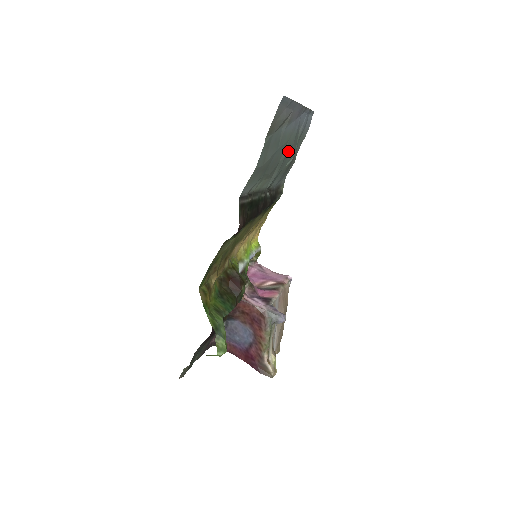
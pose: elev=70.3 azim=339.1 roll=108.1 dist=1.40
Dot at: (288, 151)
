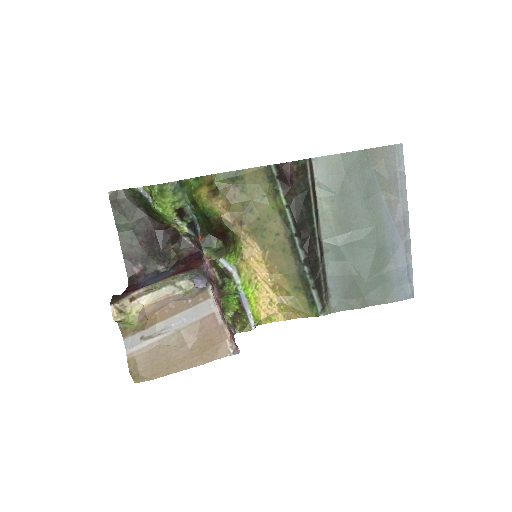
Dot at: (367, 242)
